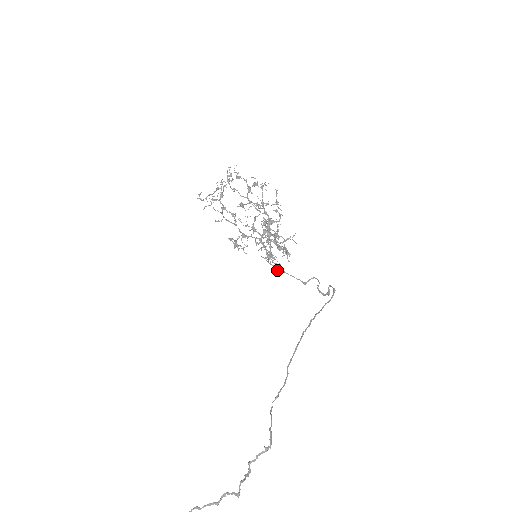
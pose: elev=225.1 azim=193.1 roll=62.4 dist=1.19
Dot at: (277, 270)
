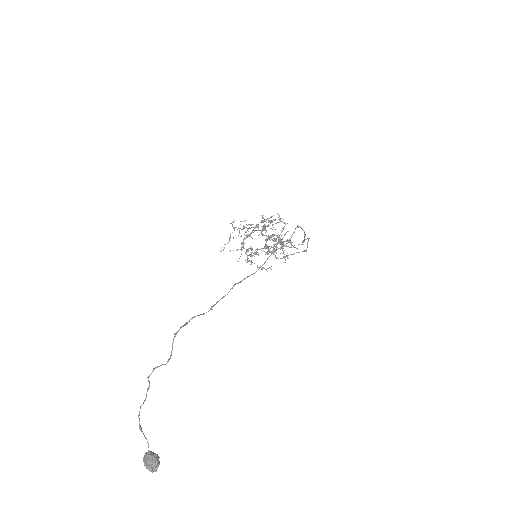
Dot at: (284, 258)
